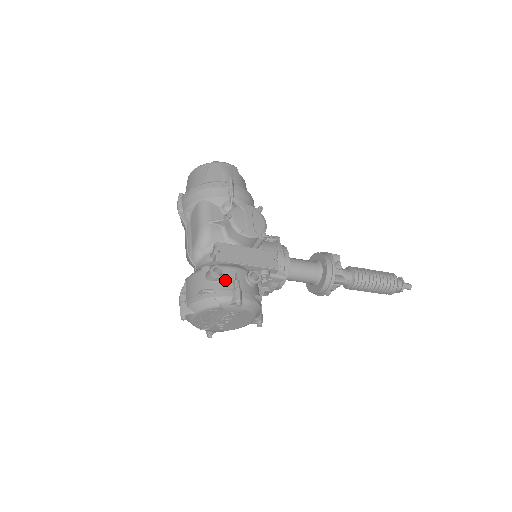
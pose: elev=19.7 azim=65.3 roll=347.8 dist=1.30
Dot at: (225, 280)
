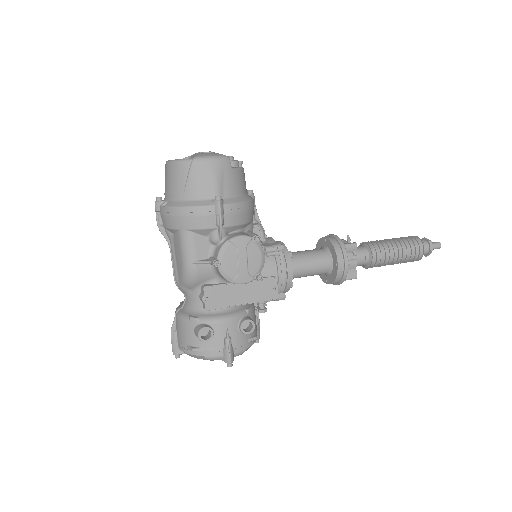
Dot at: (215, 338)
